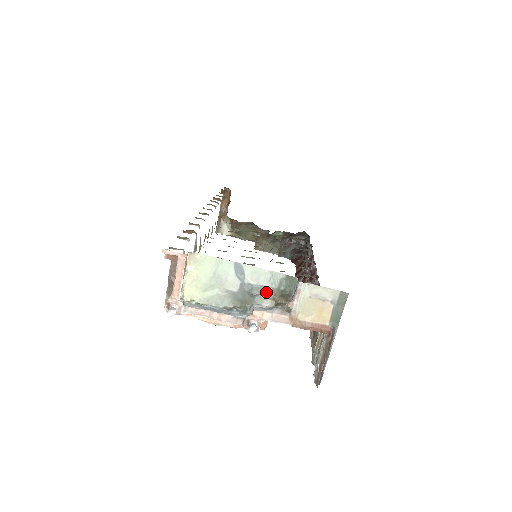
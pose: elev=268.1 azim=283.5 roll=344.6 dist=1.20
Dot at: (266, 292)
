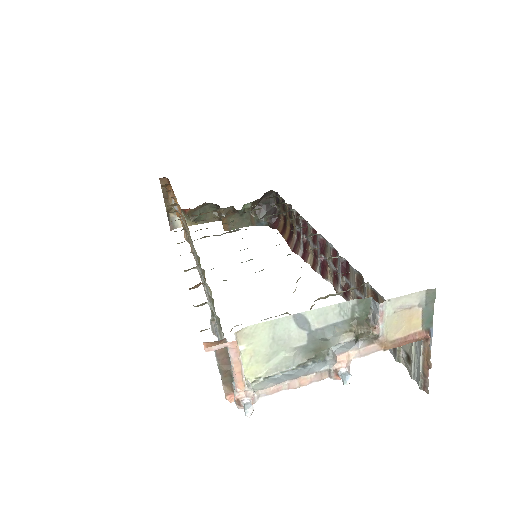
Dot at: (339, 328)
